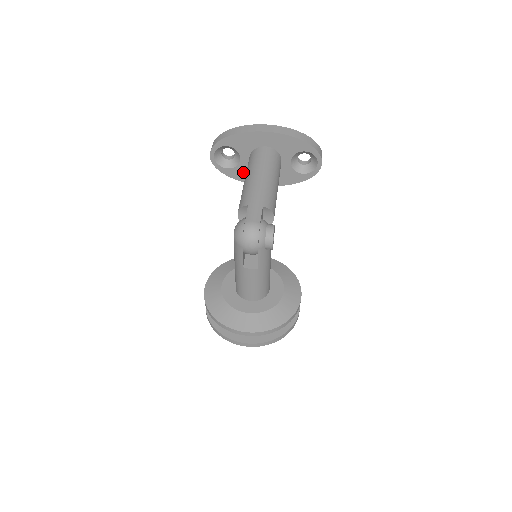
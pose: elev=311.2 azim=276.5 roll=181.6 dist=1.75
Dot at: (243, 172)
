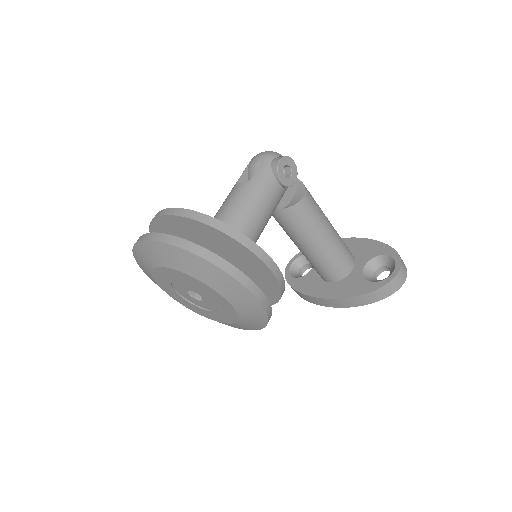
Dot at: (308, 282)
